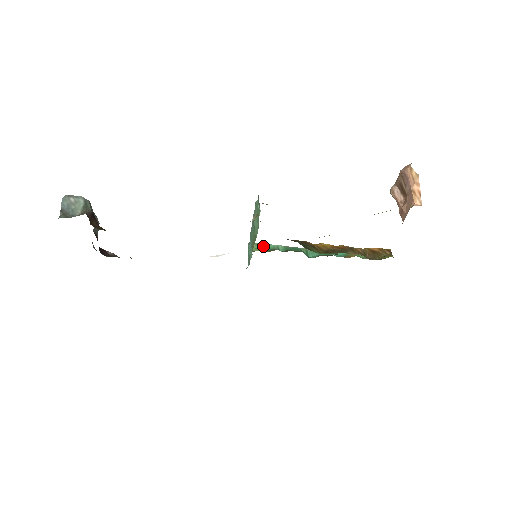
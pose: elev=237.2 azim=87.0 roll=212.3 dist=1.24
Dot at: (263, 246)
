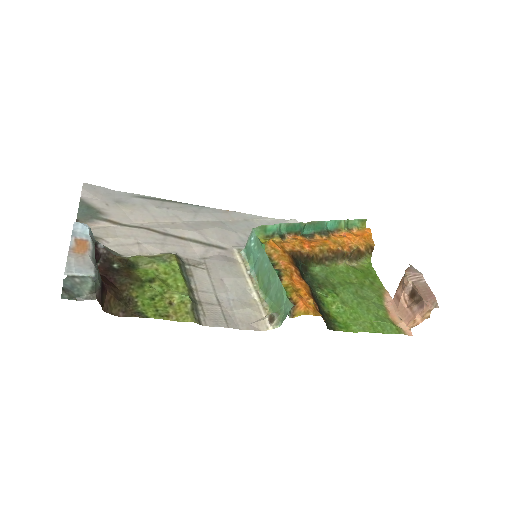
Dot at: (267, 229)
